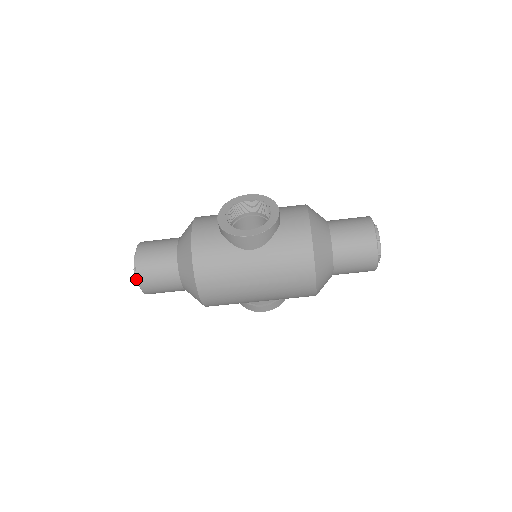
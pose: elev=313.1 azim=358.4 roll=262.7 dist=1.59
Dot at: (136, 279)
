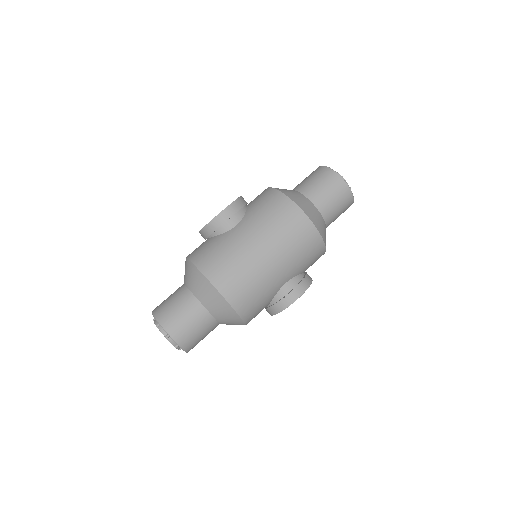
Dot at: occluded
